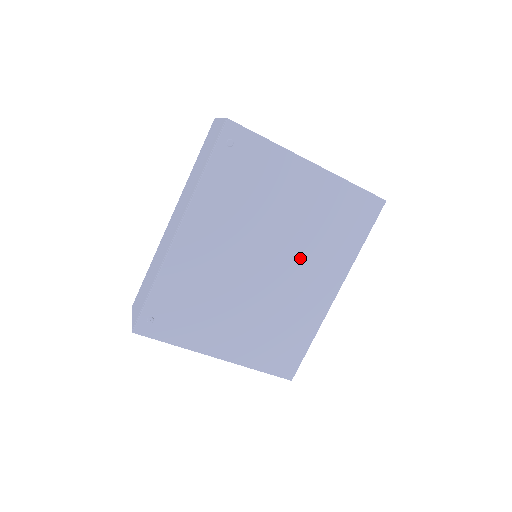
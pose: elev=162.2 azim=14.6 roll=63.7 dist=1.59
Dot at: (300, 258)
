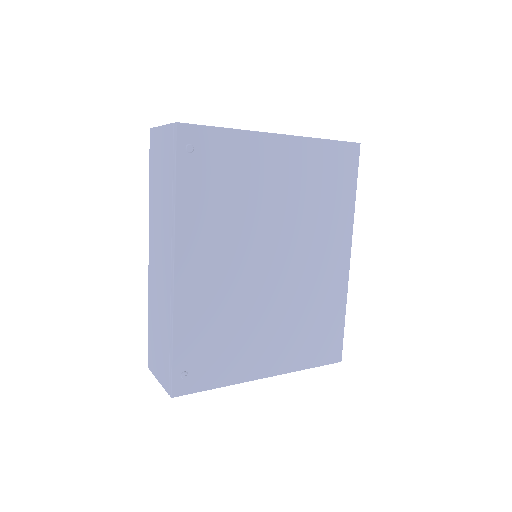
Dot at: (304, 238)
